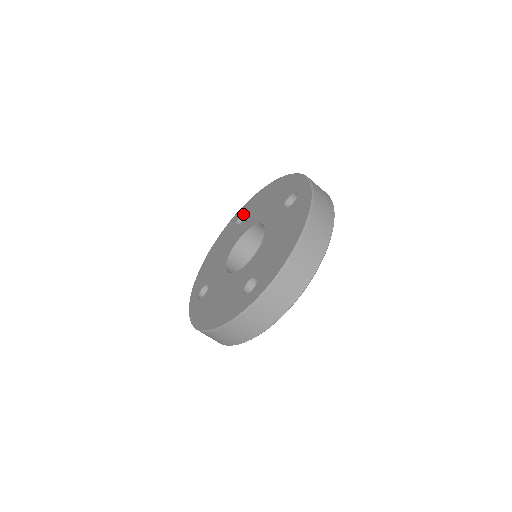
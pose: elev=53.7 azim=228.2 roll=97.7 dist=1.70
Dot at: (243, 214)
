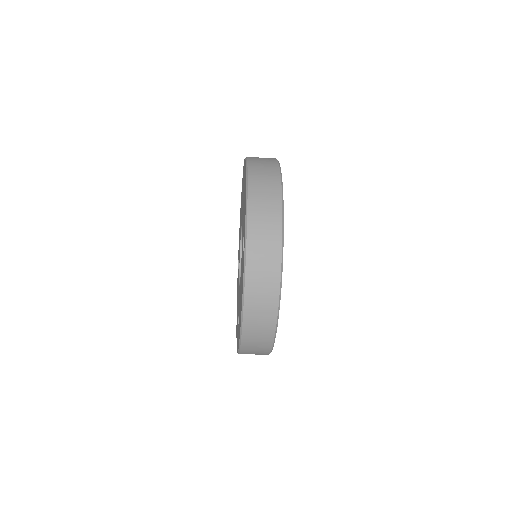
Dot at: occluded
